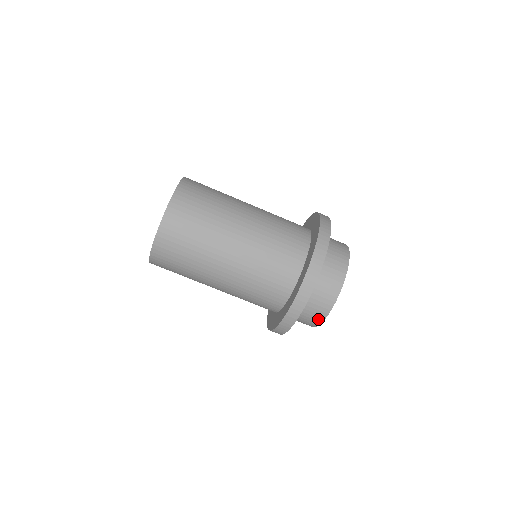
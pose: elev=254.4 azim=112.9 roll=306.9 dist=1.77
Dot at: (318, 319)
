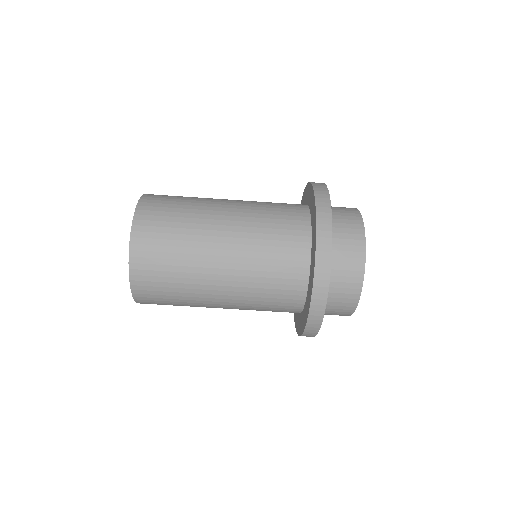
Dot at: (352, 300)
